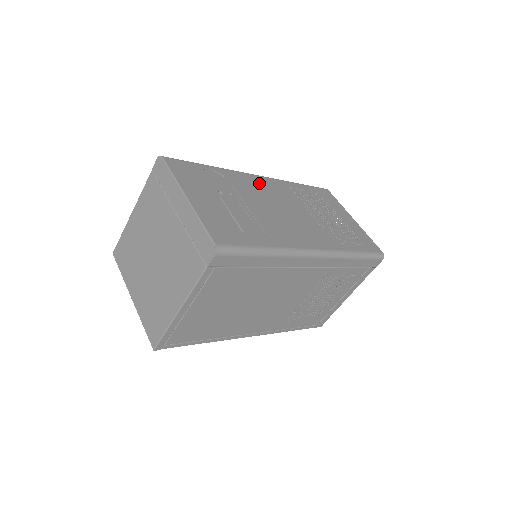
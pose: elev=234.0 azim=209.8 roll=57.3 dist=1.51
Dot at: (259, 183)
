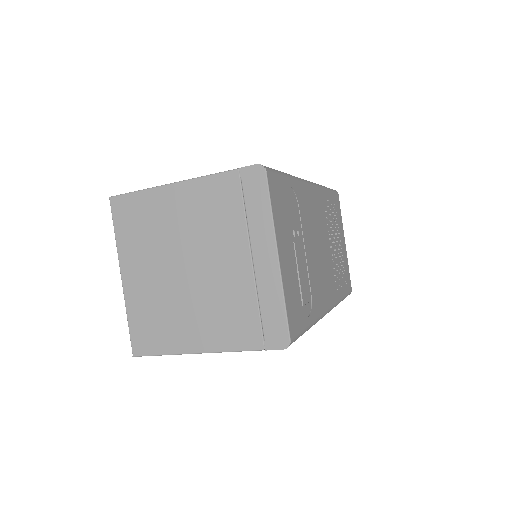
Dot at: (312, 201)
